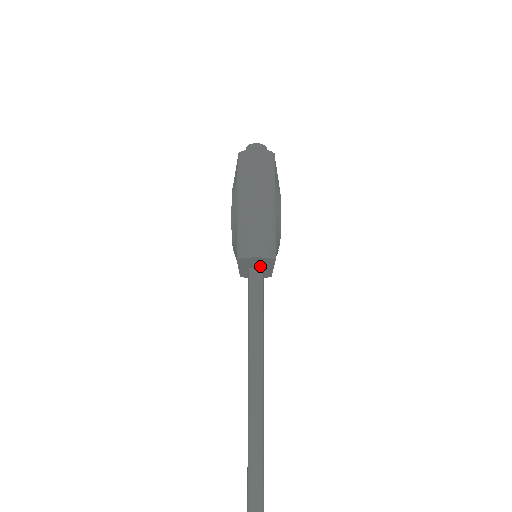
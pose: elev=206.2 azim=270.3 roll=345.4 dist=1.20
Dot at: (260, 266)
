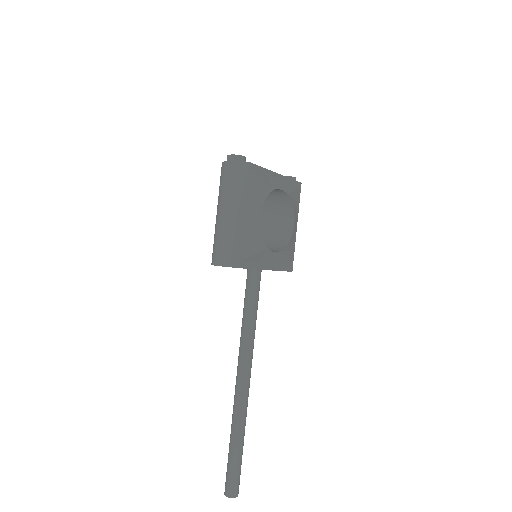
Dot at: occluded
